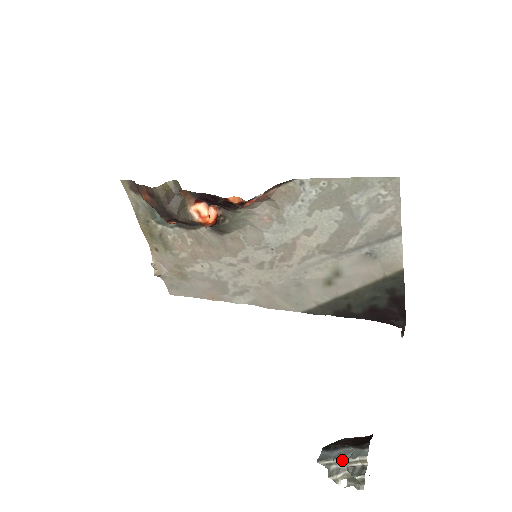
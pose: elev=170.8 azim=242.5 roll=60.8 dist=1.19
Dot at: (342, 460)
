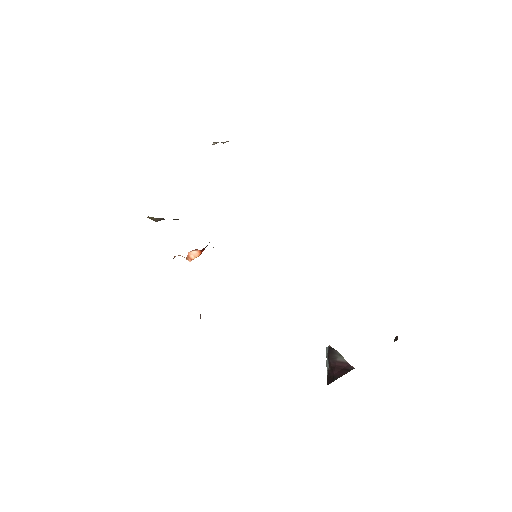
Dot at: occluded
